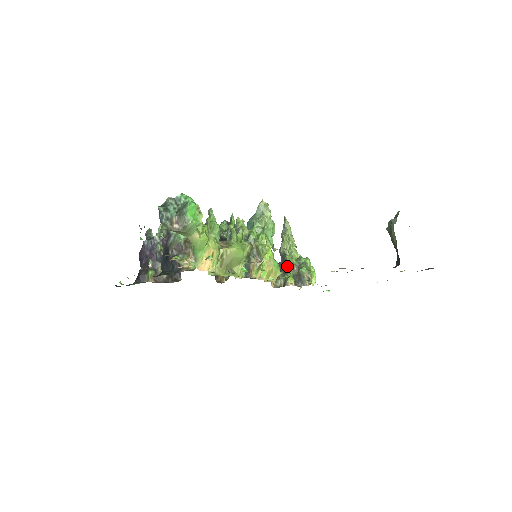
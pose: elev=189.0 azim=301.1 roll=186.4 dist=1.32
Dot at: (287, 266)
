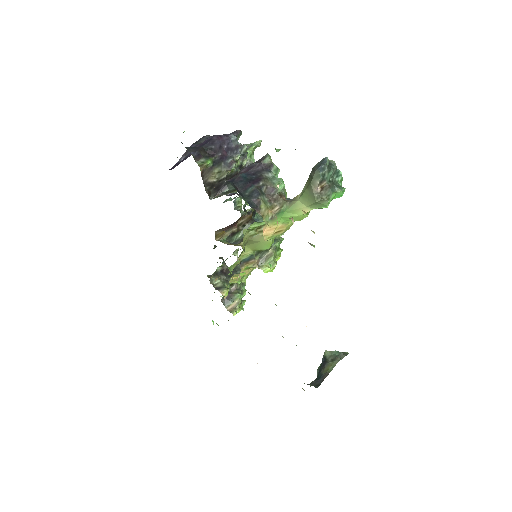
Dot at: occluded
